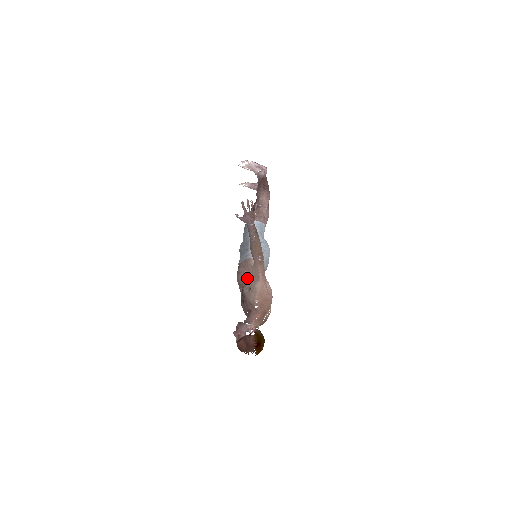
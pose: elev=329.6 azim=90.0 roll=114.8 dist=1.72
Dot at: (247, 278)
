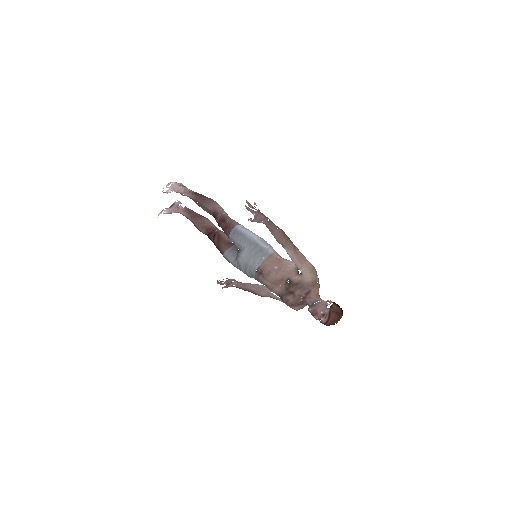
Dot at: (285, 270)
